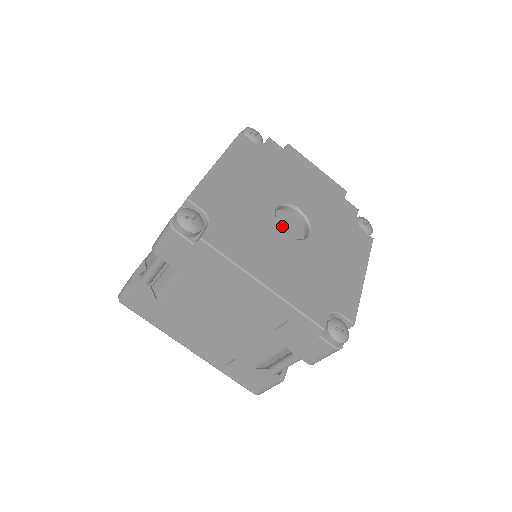
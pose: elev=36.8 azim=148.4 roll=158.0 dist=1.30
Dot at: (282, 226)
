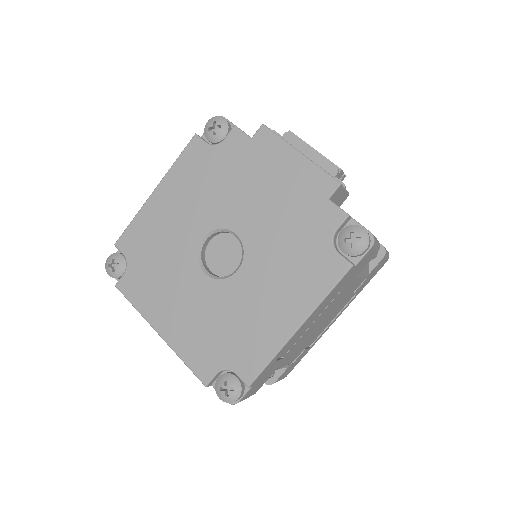
Dot at: (216, 255)
